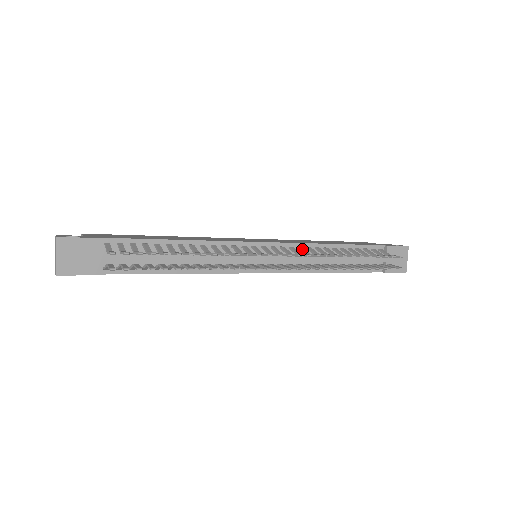
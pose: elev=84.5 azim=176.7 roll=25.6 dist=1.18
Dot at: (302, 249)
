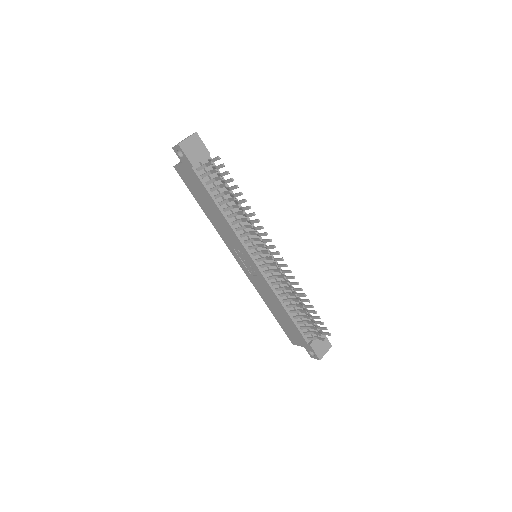
Dot at: occluded
